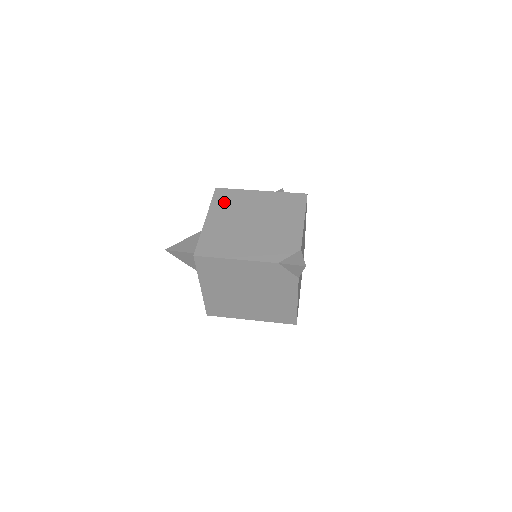
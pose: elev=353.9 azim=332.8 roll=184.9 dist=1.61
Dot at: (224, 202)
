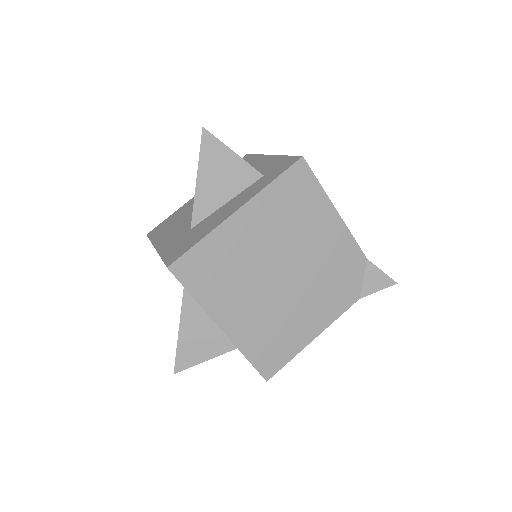
Dot at: (211, 281)
